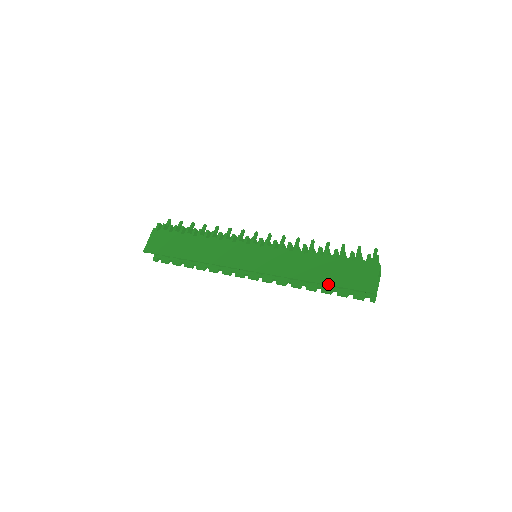
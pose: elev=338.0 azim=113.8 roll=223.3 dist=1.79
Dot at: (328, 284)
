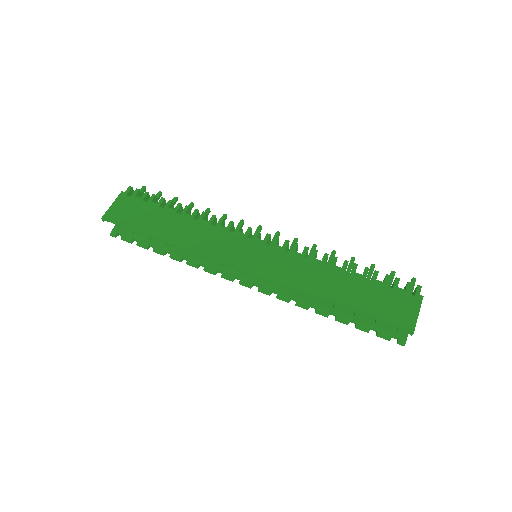
Dot at: (354, 310)
